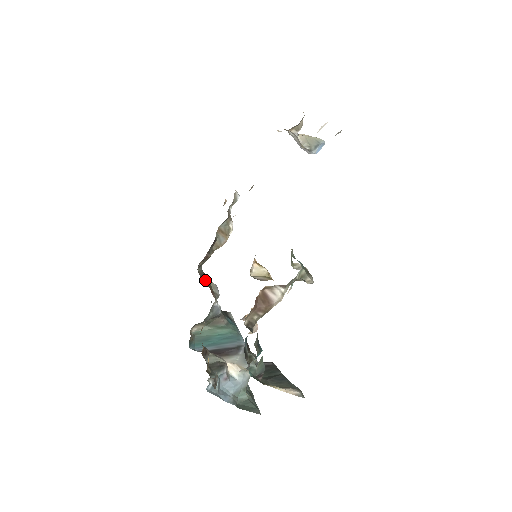
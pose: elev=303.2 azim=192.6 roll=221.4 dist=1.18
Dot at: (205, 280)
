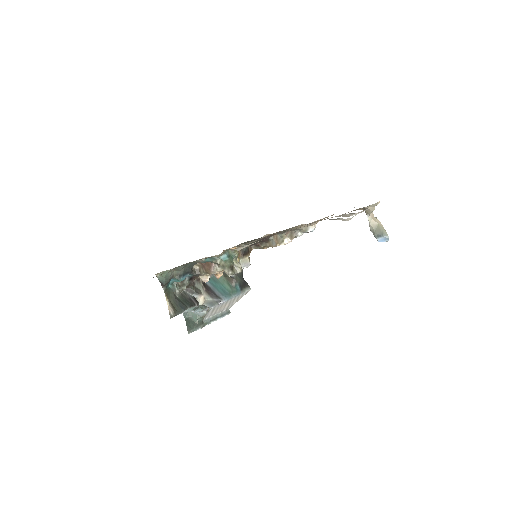
Dot at: (239, 252)
